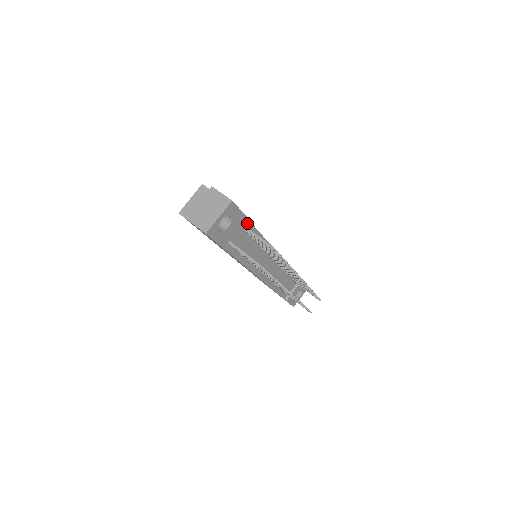
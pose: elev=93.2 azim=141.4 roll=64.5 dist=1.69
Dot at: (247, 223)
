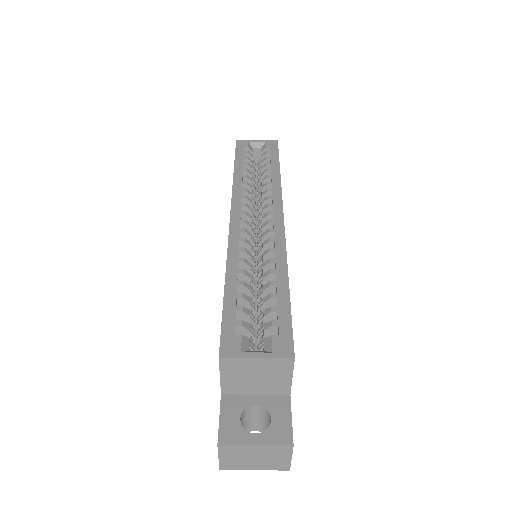
Dot at: occluded
